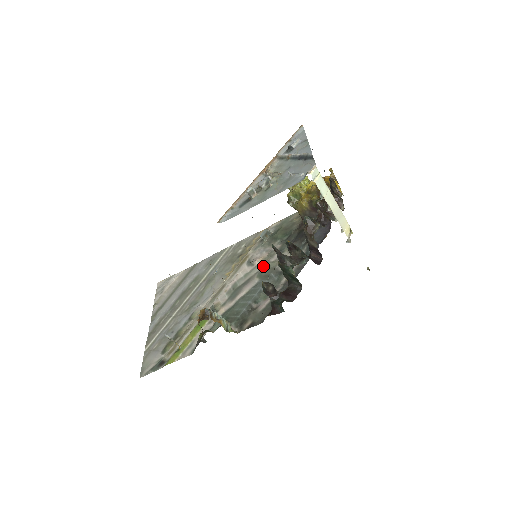
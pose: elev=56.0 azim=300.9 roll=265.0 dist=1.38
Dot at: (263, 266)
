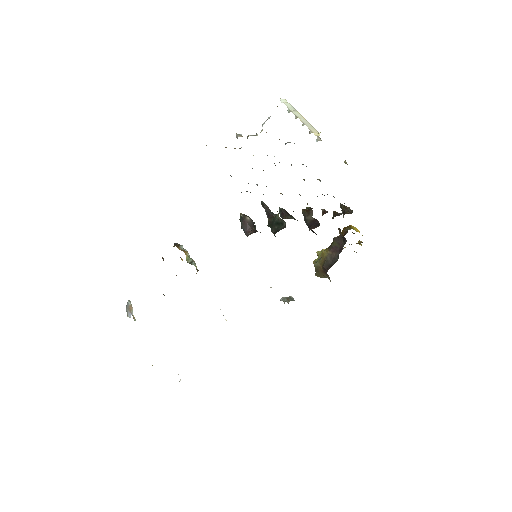
Dot at: occluded
